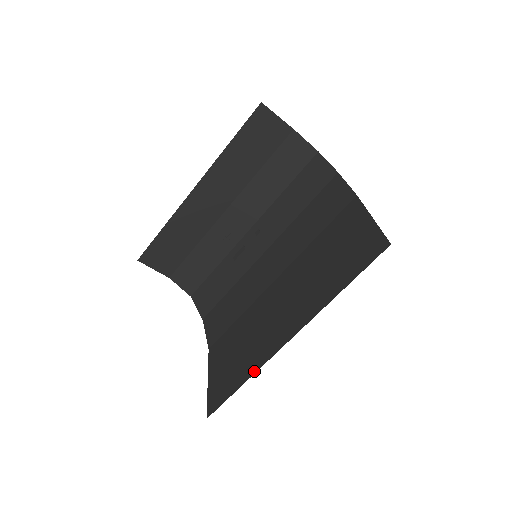
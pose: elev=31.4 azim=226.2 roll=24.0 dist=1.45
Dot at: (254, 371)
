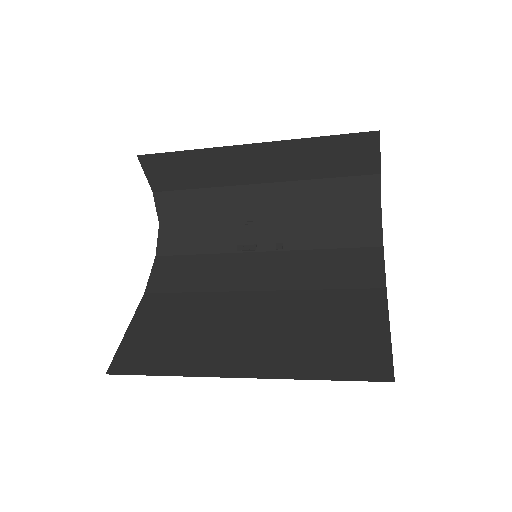
Dot at: (185, 373)
